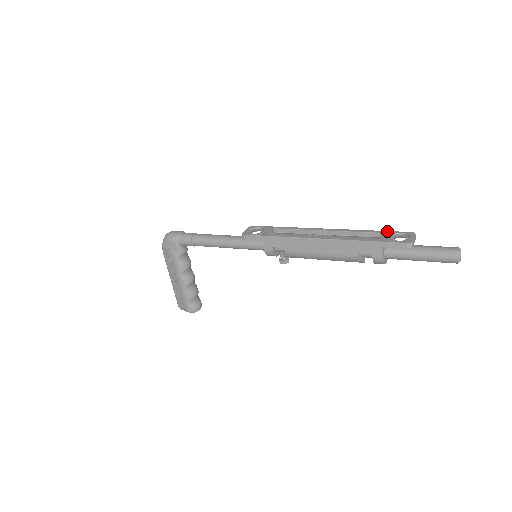
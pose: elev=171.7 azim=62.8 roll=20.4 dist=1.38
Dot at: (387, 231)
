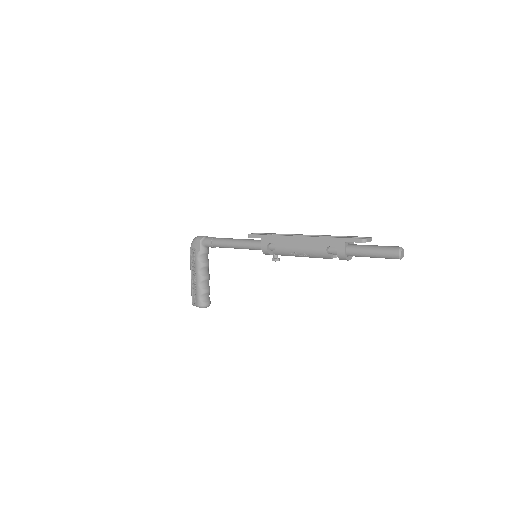
Dot at: (353, 236)
